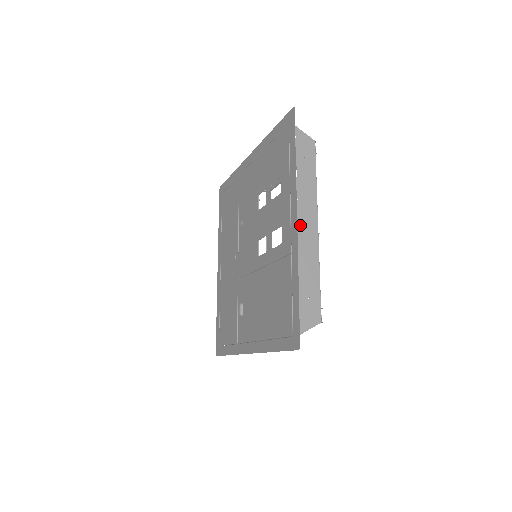
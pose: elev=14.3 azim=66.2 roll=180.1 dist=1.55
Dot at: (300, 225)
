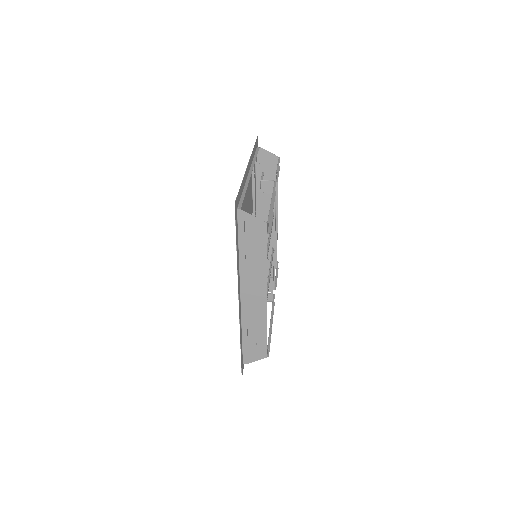
Dot at: (249, 296)
